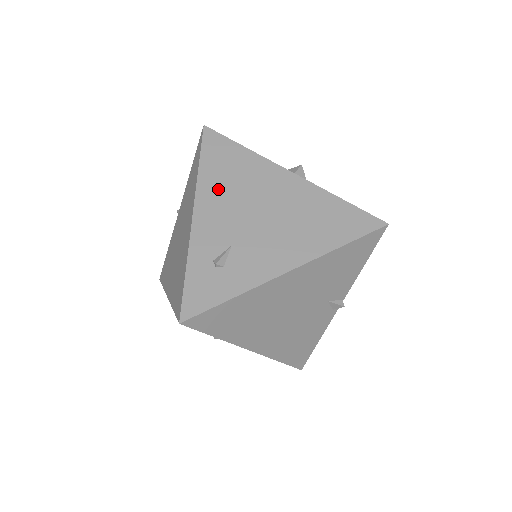
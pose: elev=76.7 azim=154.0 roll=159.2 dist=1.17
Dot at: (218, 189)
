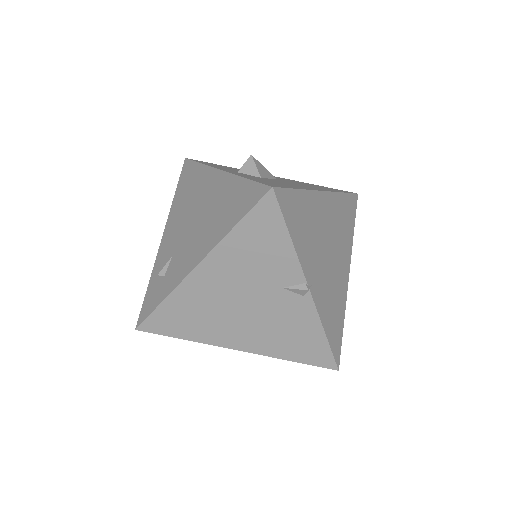
Dot at: (178, 209)
